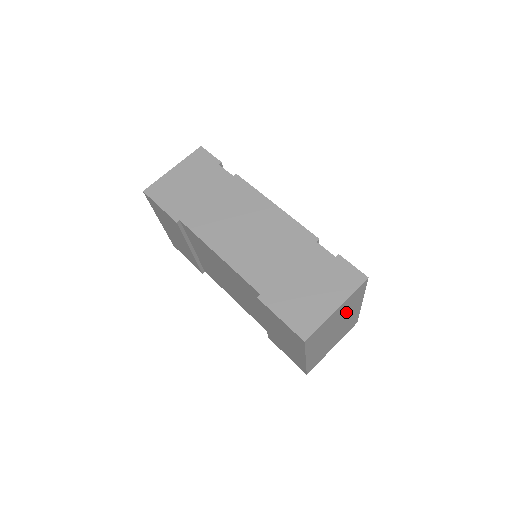
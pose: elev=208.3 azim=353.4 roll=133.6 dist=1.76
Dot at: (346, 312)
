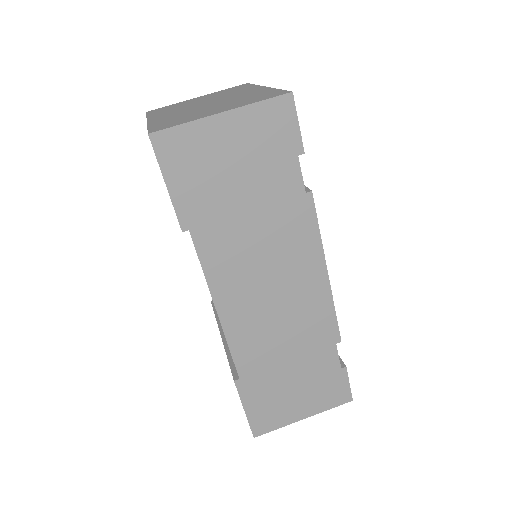
Dot at: occluded
